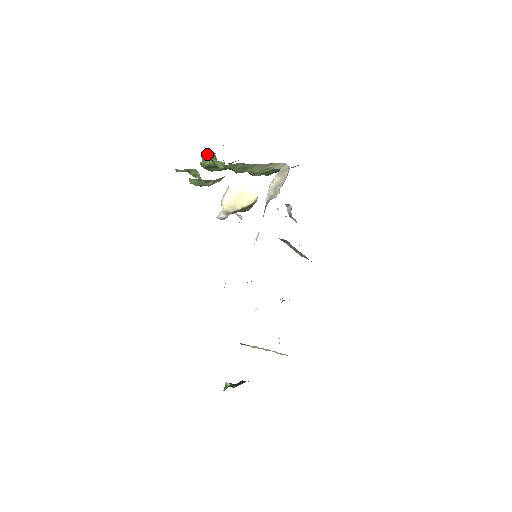
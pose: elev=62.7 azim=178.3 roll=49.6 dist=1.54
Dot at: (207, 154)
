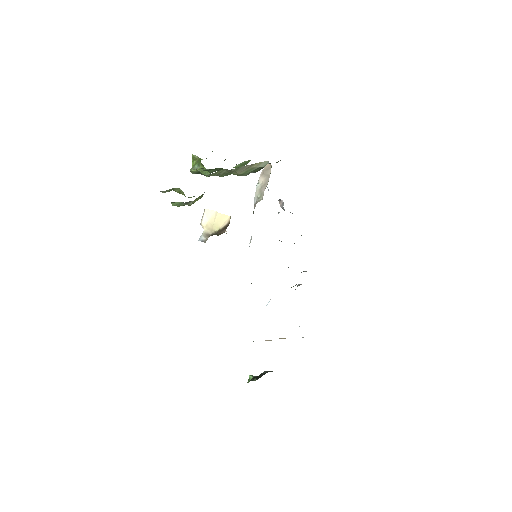
Dot at: (195, 160)
